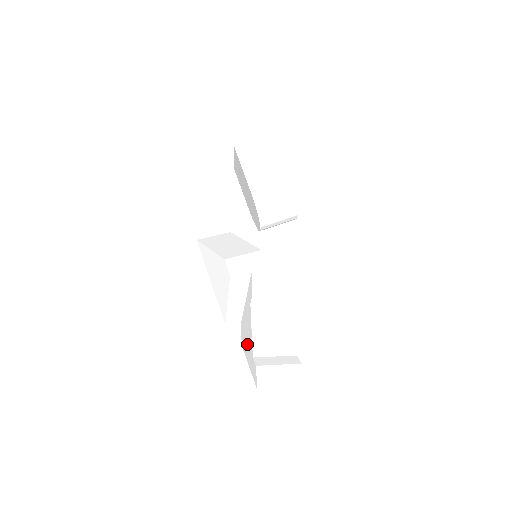
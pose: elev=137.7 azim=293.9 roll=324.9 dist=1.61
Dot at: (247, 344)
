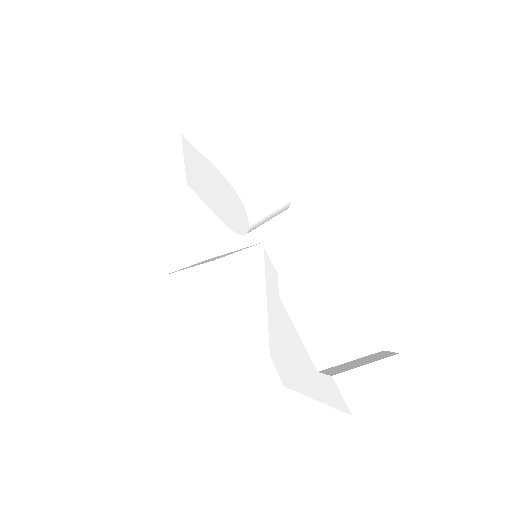
Dot at: (295, 367)
